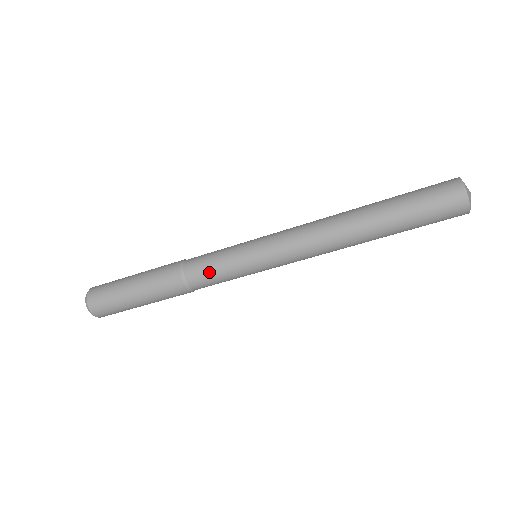
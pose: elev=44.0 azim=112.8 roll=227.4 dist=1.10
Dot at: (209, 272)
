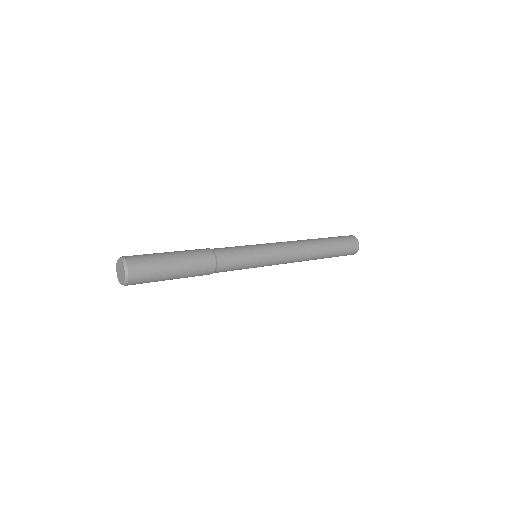
Dot at: occluded
